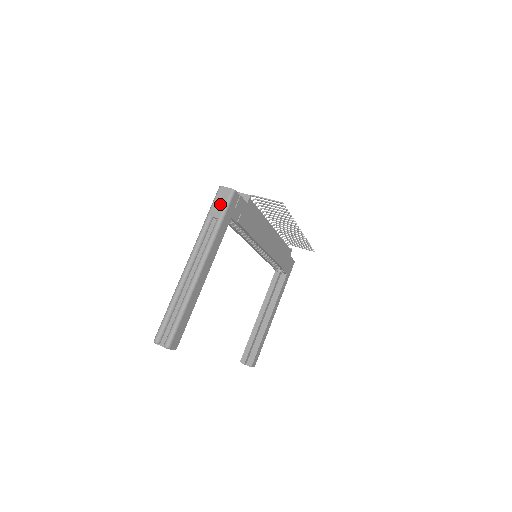
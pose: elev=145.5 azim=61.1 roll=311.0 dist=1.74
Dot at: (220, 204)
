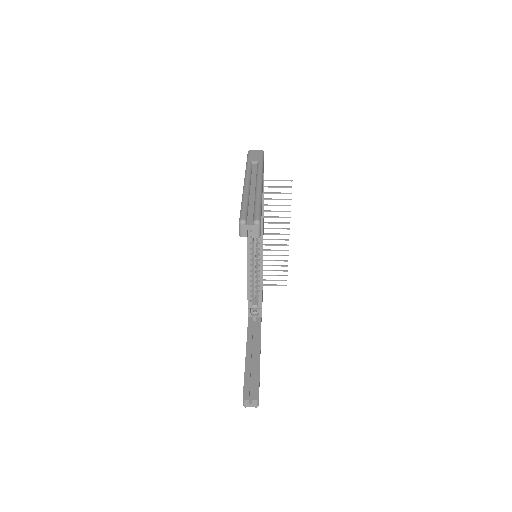
Dot at: (256, 156)
